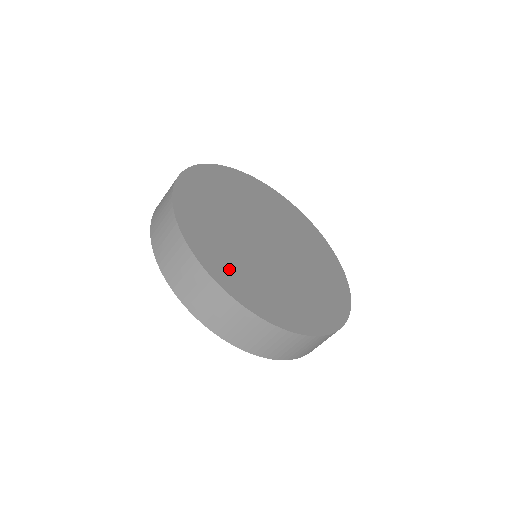
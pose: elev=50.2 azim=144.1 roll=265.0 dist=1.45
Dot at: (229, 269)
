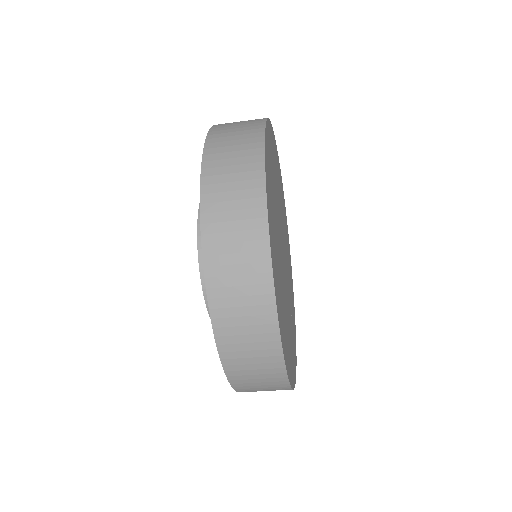
Dot at: (287, 345)
